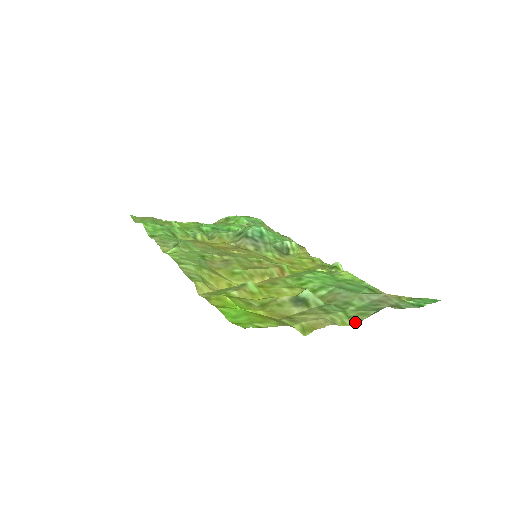
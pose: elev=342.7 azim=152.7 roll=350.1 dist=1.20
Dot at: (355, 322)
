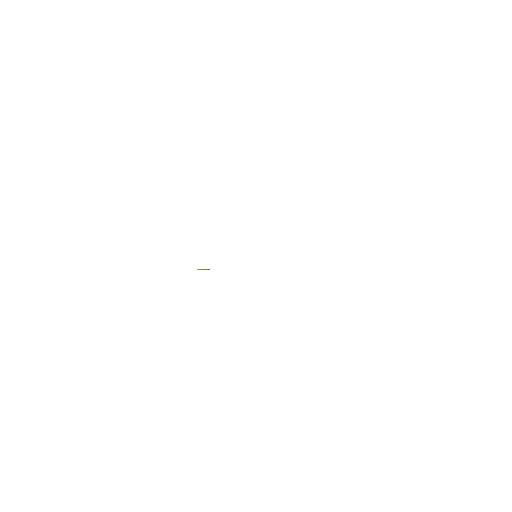
Dot at: occluded
